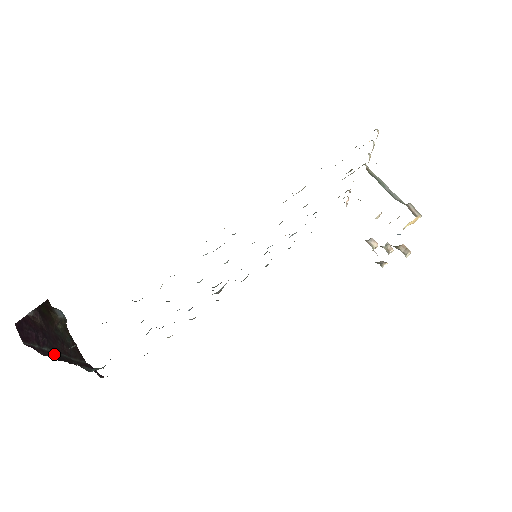
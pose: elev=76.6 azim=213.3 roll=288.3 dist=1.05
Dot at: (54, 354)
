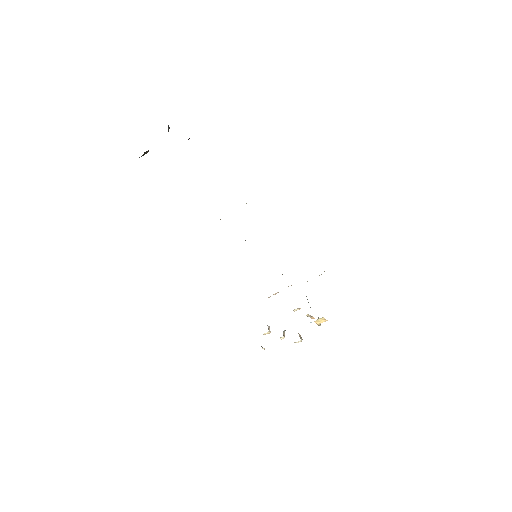
Dot at: occluded
